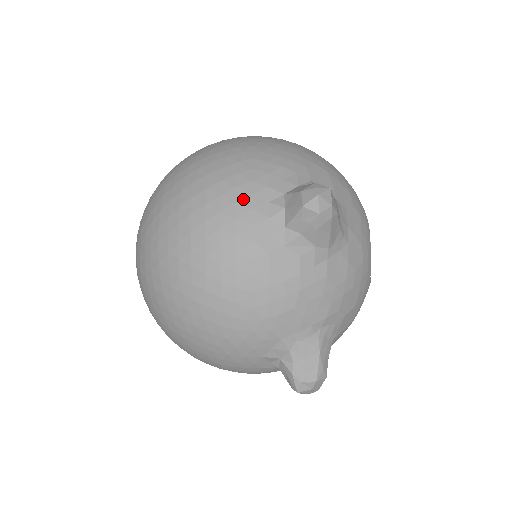
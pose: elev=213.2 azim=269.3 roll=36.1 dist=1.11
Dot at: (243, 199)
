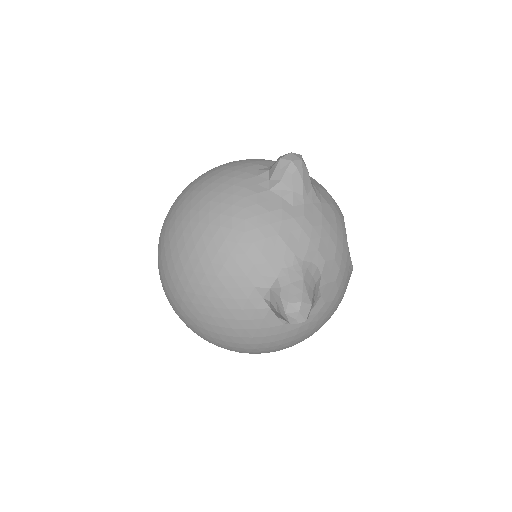
Dot at: (240, 169)
